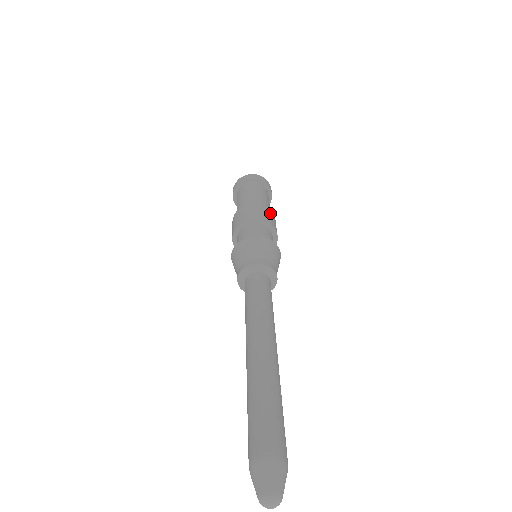
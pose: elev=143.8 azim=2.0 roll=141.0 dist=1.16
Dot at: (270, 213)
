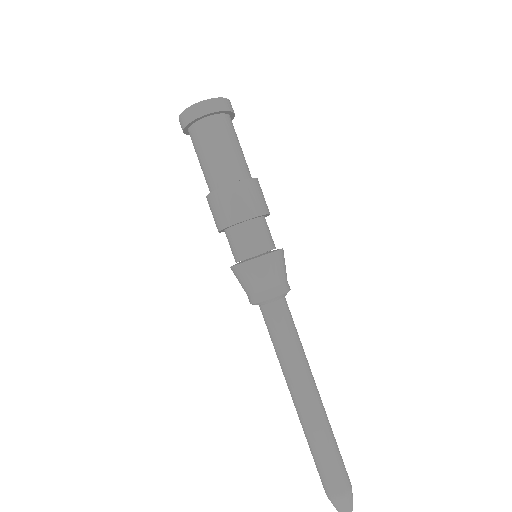
Dot at: (246, 189)
